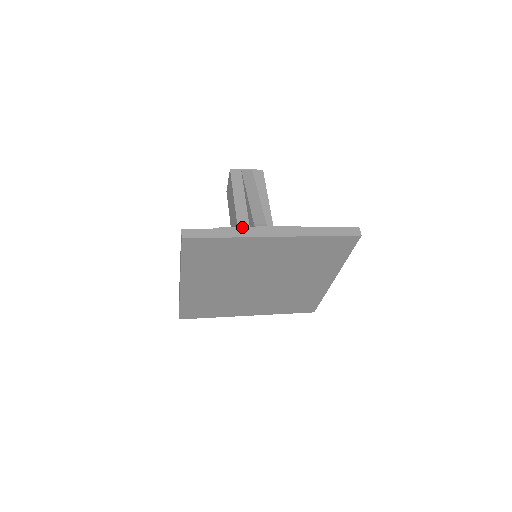
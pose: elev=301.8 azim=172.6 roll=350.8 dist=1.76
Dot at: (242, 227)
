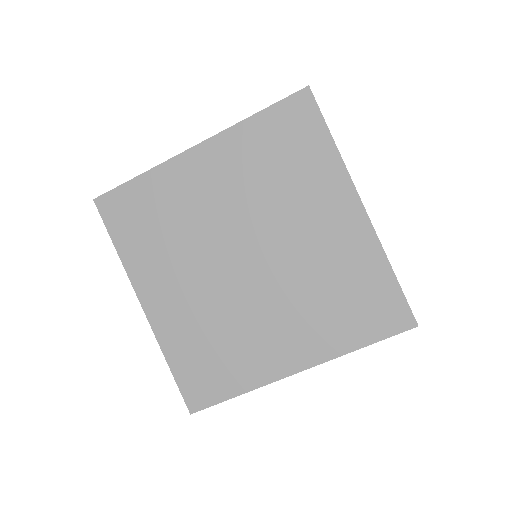
Dot at: occluded
